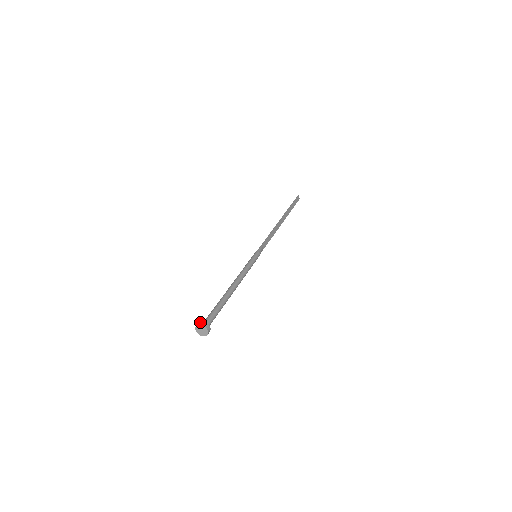
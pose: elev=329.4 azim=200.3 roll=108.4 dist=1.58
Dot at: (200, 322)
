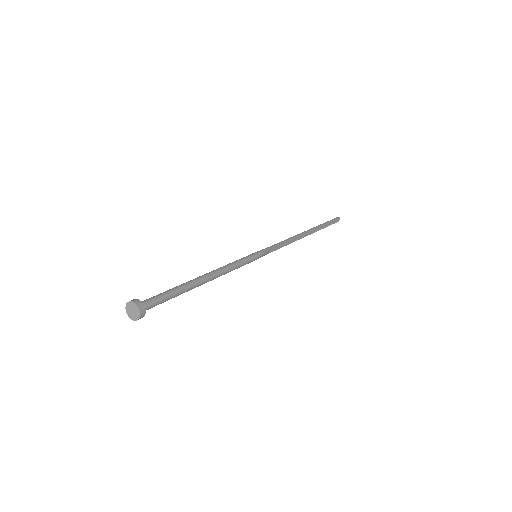
Dot at: (136, 299)
